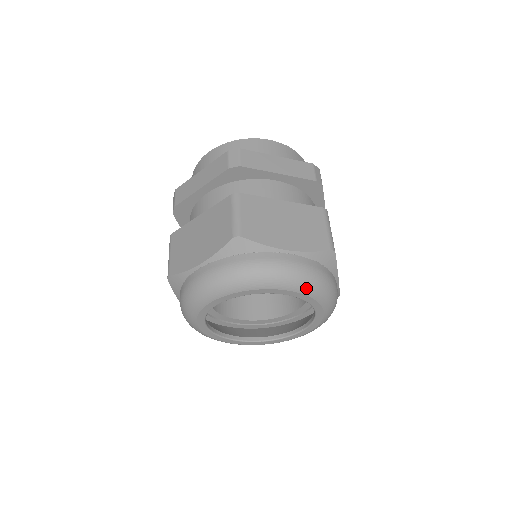
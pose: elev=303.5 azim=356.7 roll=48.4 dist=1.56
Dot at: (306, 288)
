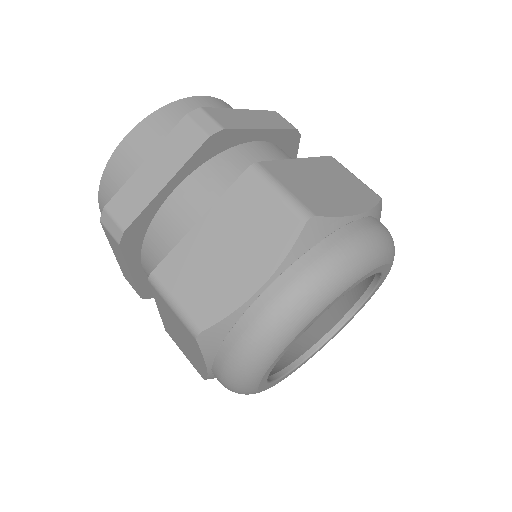
Dot at: (326, 297)
